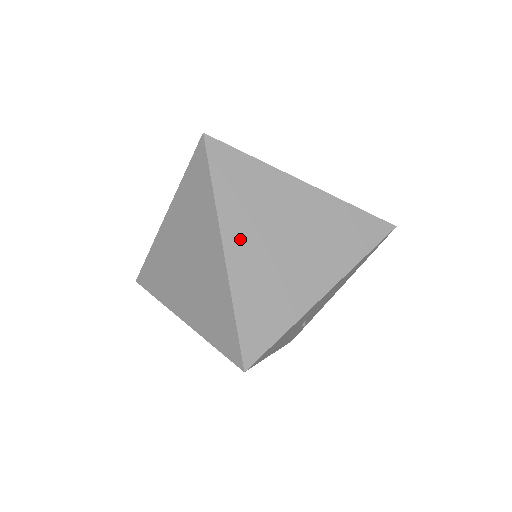
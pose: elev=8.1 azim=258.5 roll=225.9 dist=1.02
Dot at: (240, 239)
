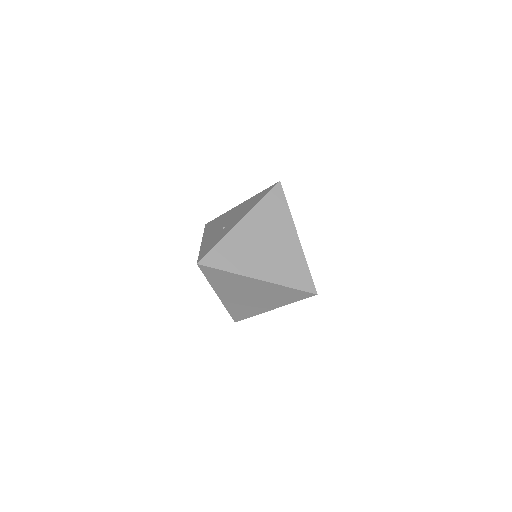
Dot at: (225, 294)
